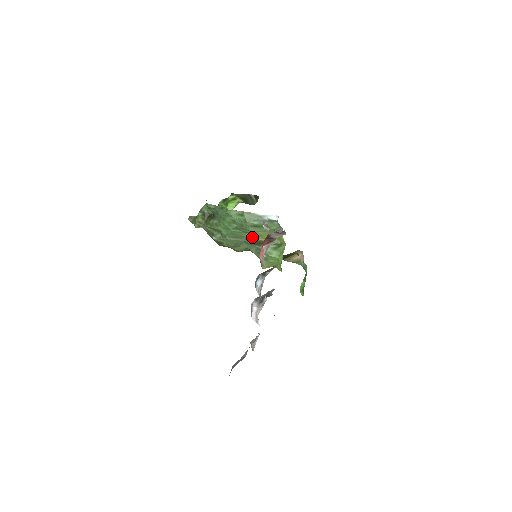
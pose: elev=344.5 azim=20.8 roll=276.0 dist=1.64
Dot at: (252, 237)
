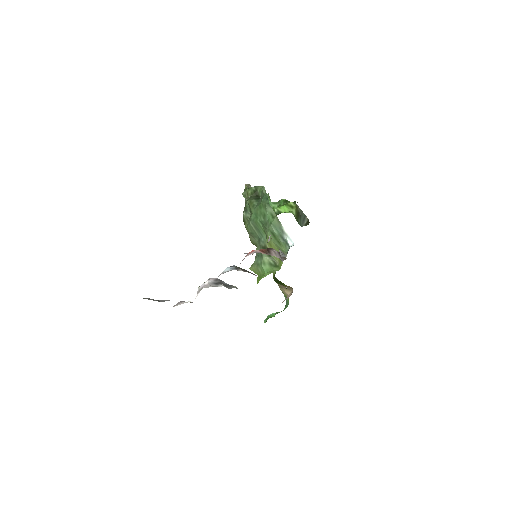
Dot at: (266, 240)
